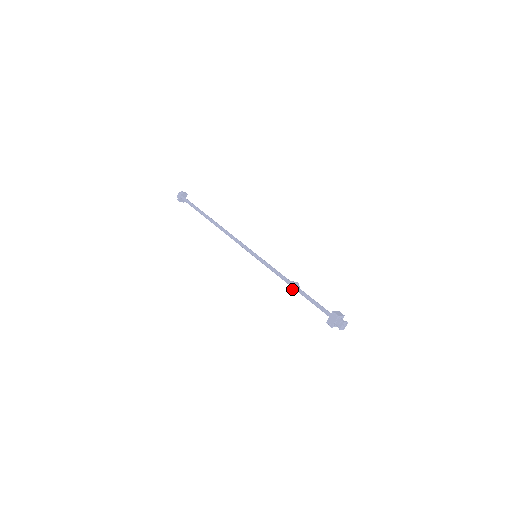
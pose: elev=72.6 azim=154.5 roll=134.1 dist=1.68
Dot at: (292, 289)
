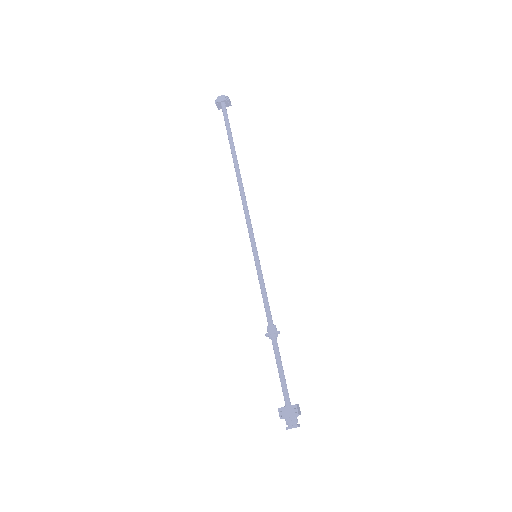
Dot at: (269, 334)
